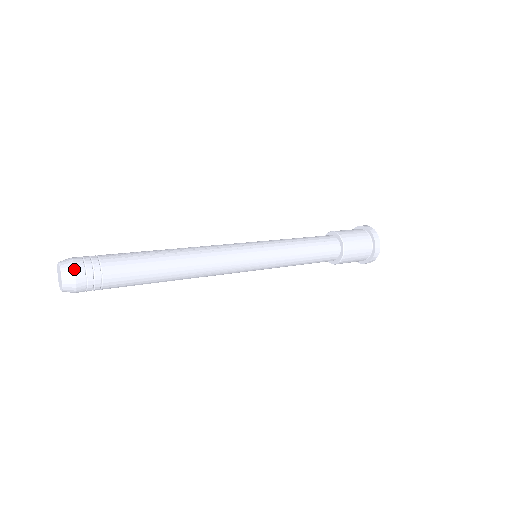
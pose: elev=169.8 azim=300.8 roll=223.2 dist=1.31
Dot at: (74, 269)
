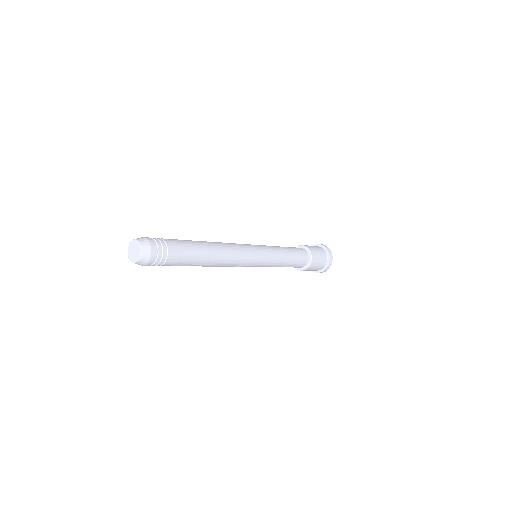
Dot at: (147, 239)
